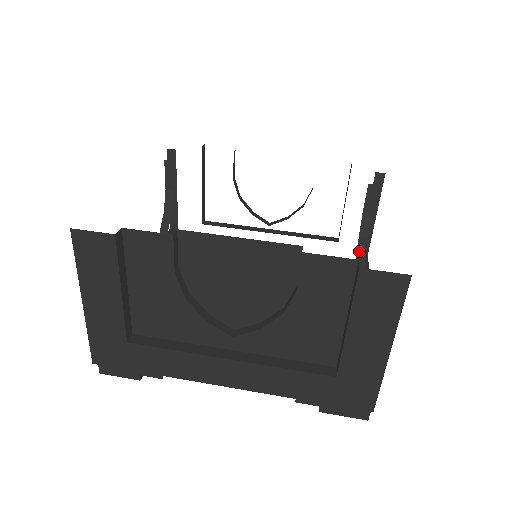
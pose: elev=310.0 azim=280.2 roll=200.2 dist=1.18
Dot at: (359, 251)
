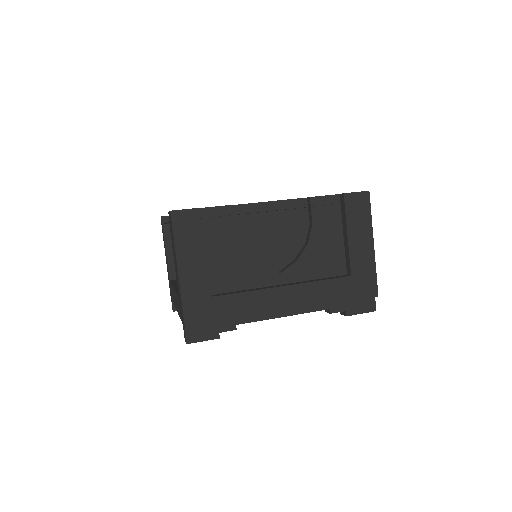
Dot at: occluded
